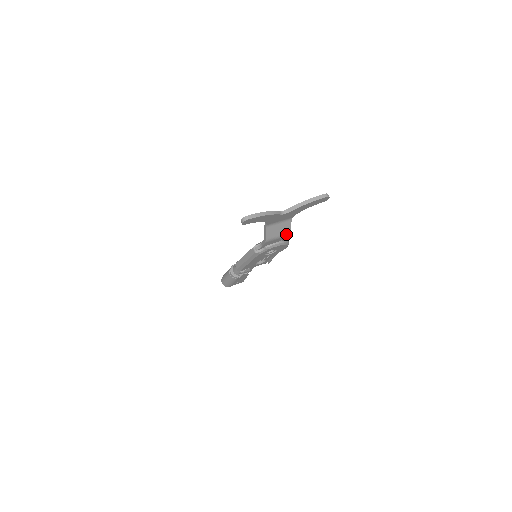
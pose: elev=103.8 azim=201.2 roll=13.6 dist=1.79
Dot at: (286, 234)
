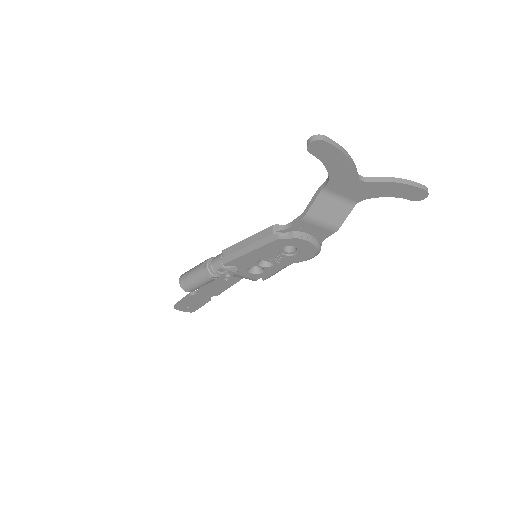
Dot at: (333, 226)
